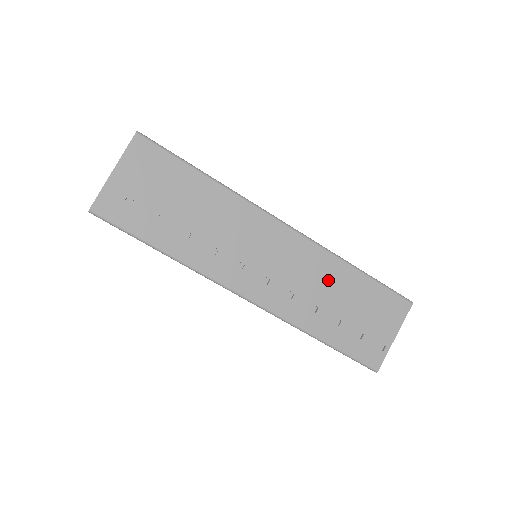
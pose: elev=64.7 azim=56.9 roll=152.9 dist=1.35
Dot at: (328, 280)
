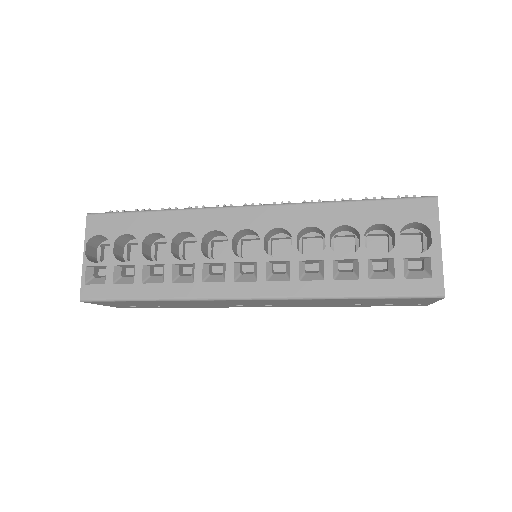
Dot at: (324, 302)
